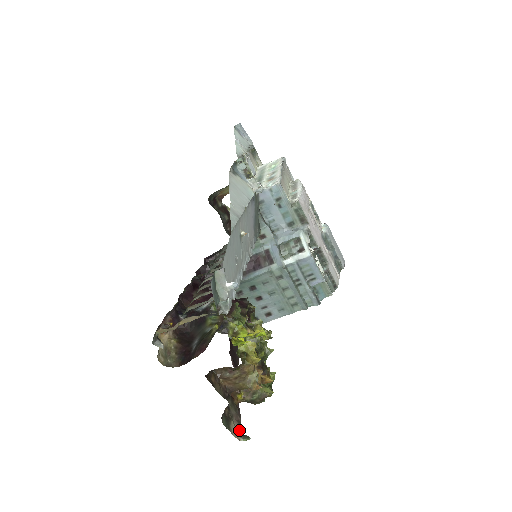
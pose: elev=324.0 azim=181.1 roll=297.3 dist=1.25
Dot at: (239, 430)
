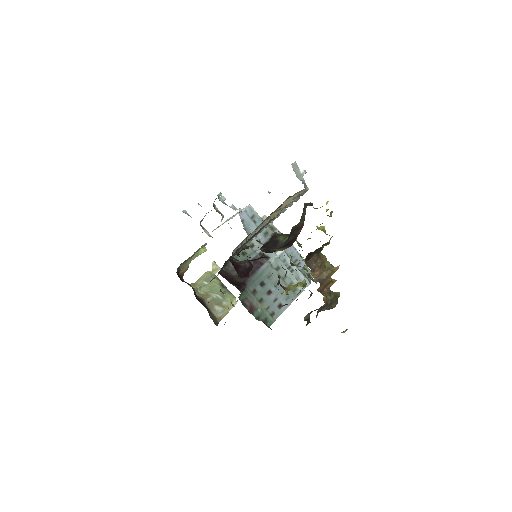
Dot at: occluded
